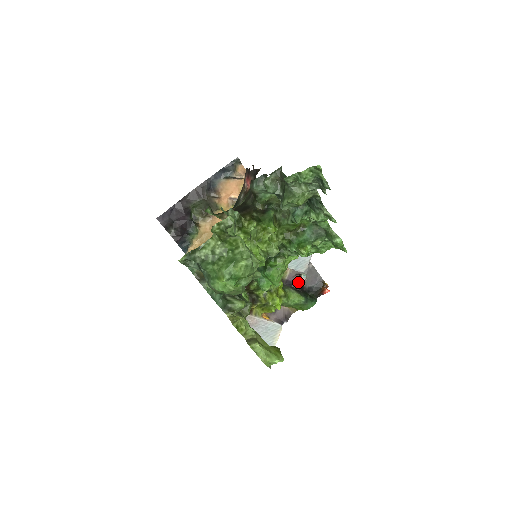
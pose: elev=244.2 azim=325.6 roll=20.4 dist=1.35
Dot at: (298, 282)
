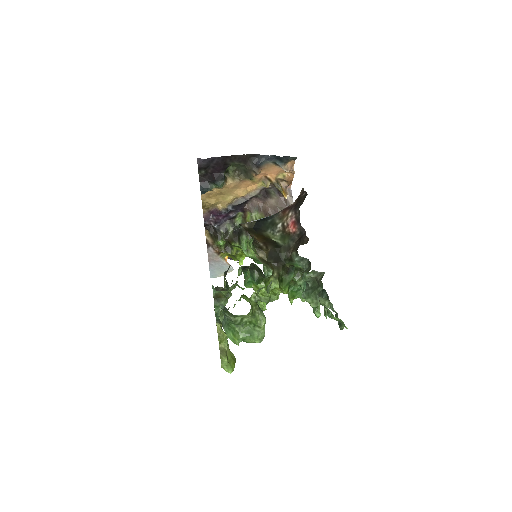
Dot at: occluded
